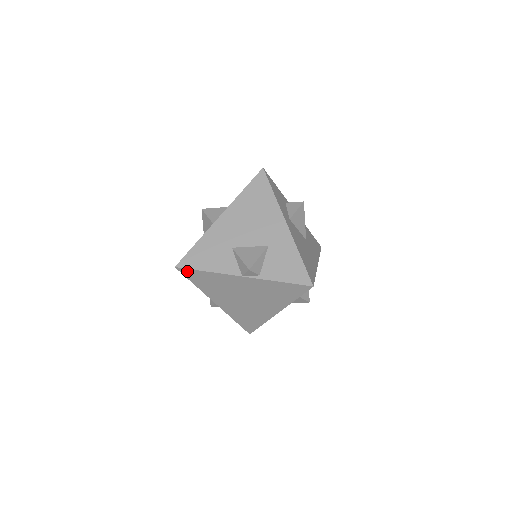
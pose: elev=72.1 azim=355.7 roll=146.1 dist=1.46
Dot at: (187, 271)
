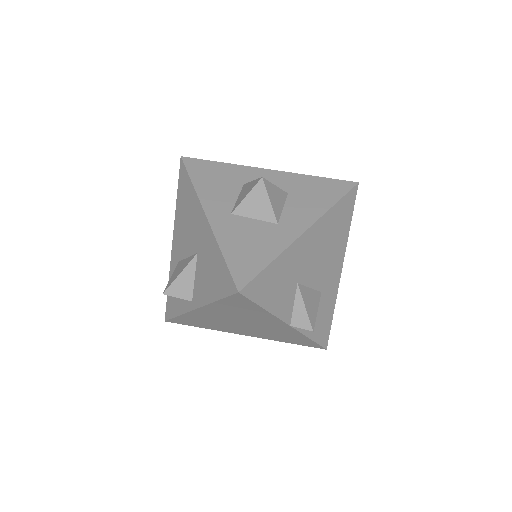
Dot at: (243, 299)
